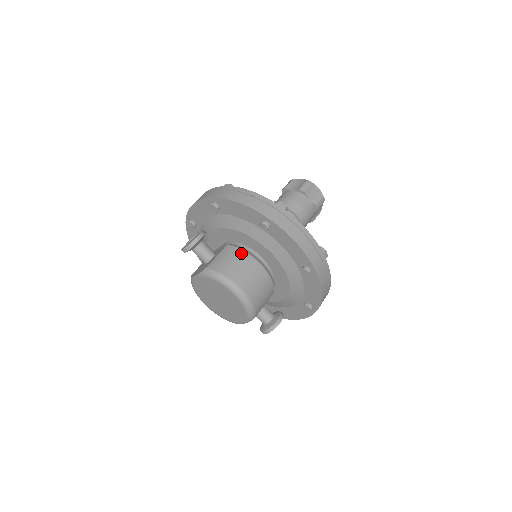
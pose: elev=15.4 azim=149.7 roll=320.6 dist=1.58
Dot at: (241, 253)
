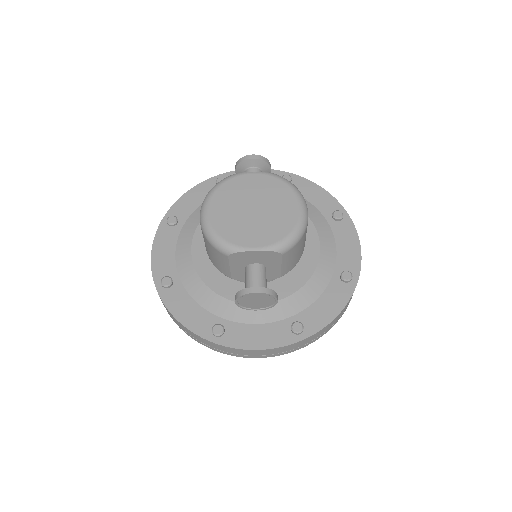
Dot at: occluded
